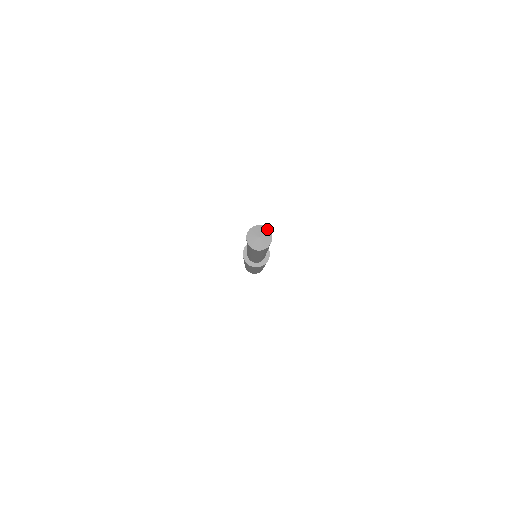
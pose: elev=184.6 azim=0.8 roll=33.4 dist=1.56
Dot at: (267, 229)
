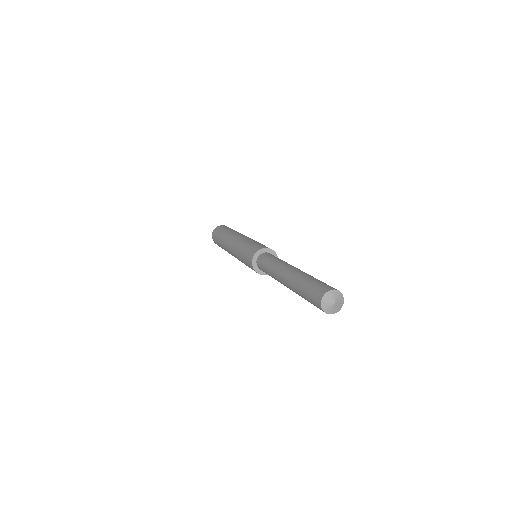
Dot at: (335, 291)
